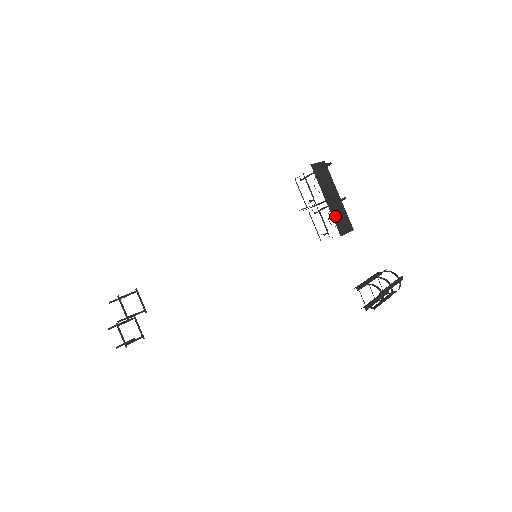
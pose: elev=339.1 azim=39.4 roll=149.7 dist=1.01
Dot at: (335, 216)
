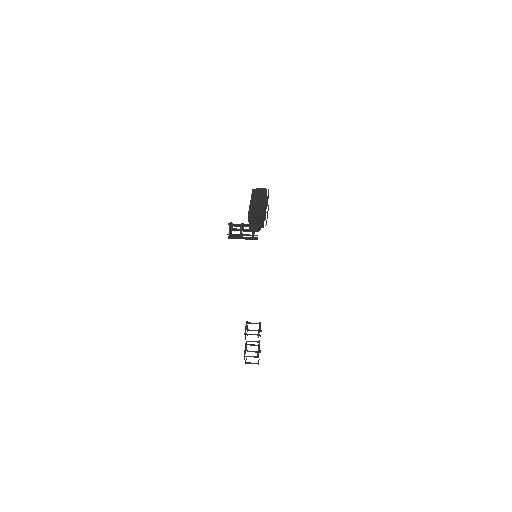
Dot at: (252, 207)
